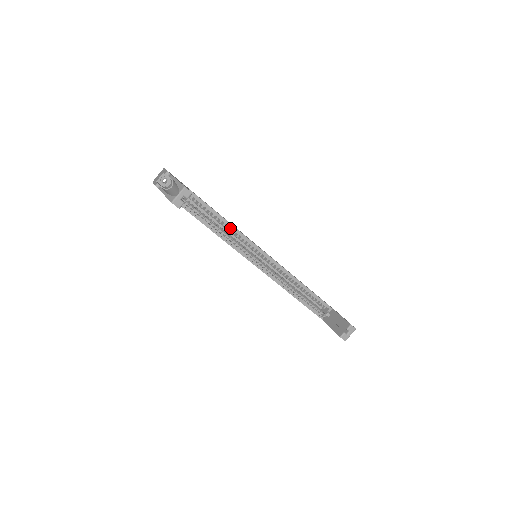
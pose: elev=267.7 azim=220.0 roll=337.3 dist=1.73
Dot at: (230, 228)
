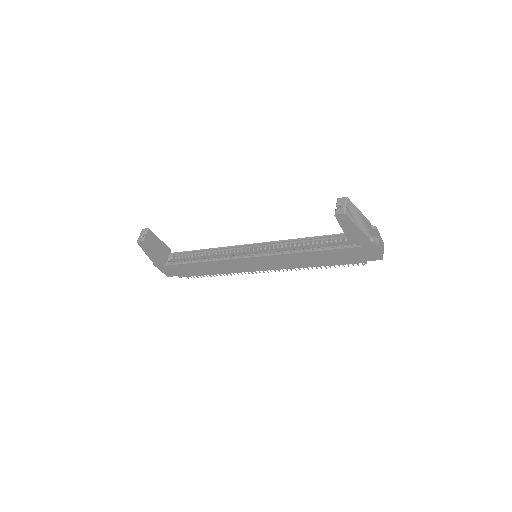
Dot at: (220, 253)
